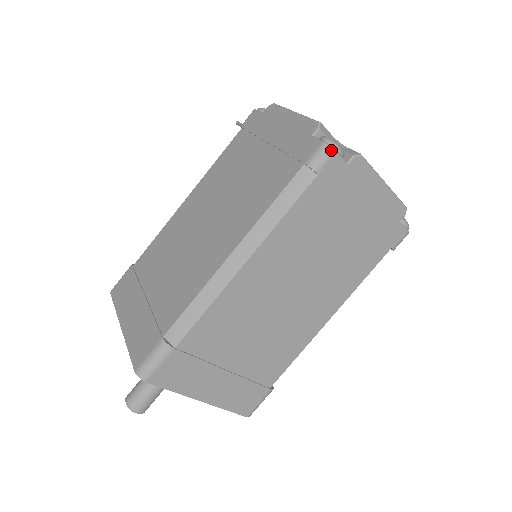
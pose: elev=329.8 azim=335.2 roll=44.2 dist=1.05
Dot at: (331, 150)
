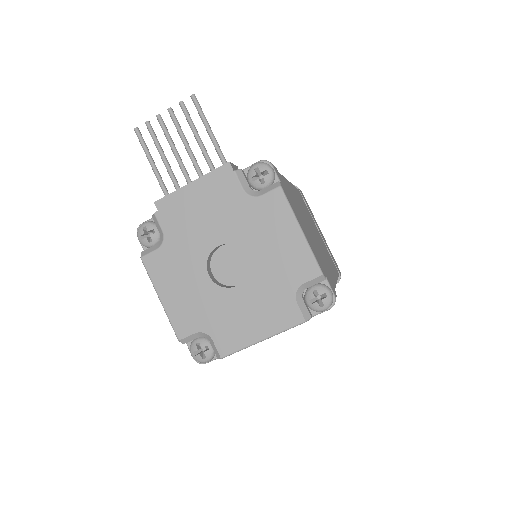
Dot at: occluded
